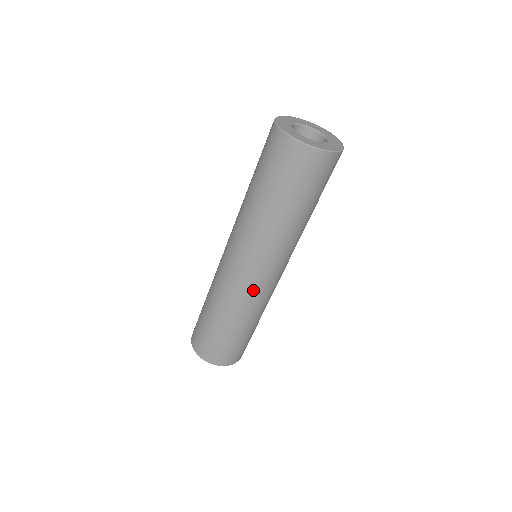
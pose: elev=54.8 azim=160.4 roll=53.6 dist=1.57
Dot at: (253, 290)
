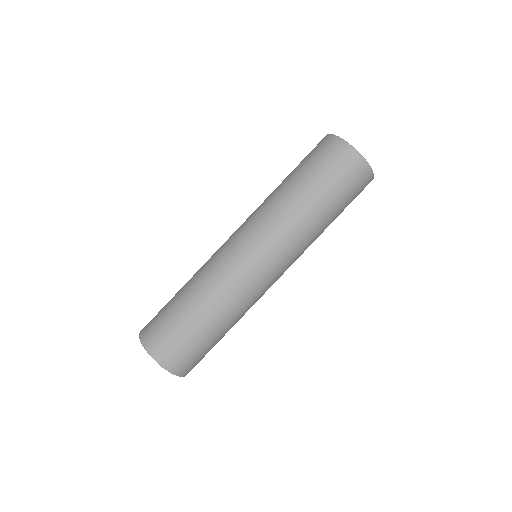
Dot at: (227, 256)
